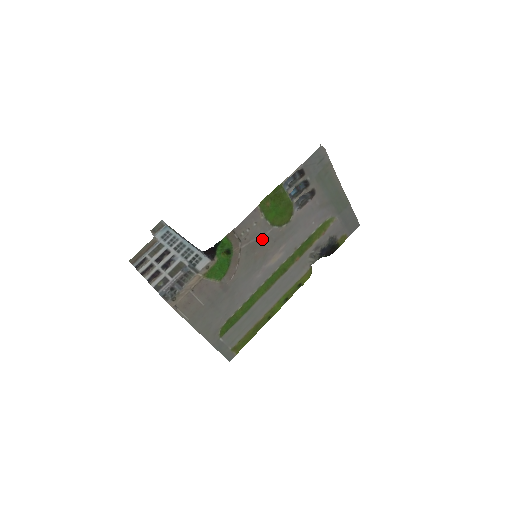
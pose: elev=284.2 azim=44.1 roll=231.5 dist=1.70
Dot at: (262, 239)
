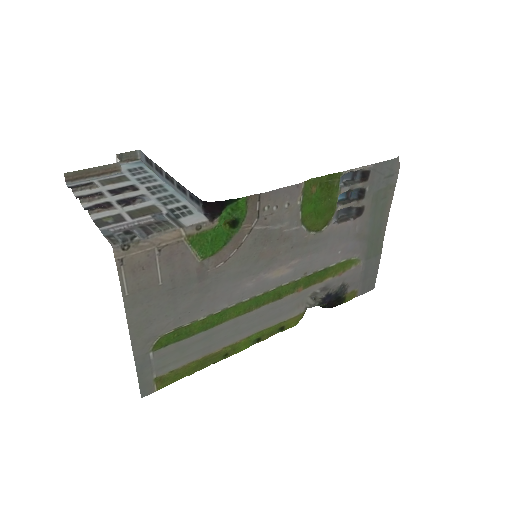
Dot at: (282, 233)
